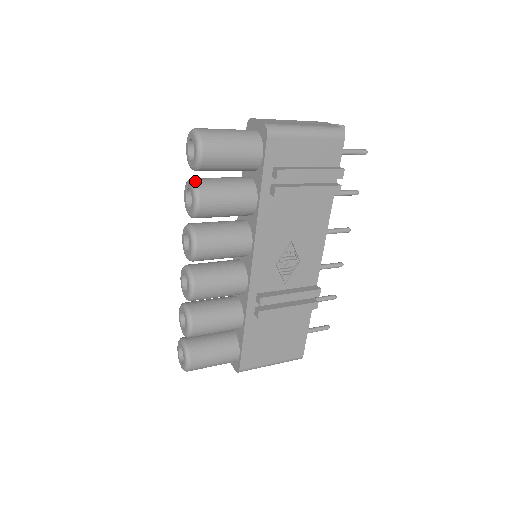
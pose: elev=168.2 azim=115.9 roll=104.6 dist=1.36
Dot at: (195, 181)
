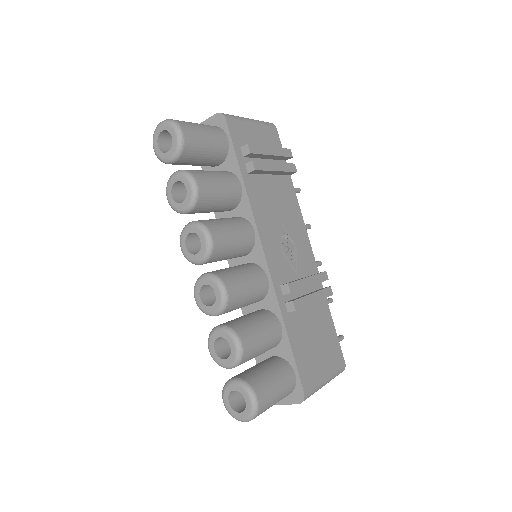
Dot at: (180, 170)
